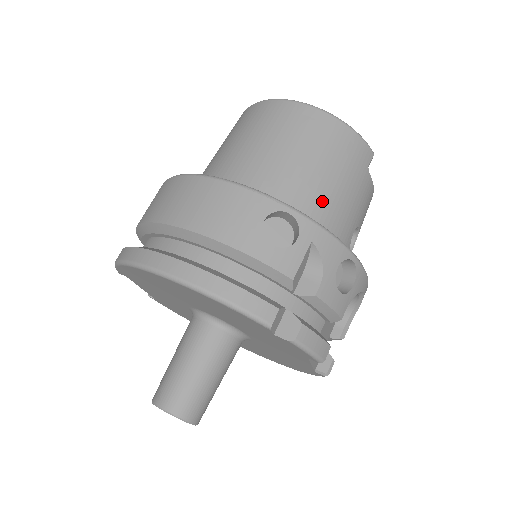
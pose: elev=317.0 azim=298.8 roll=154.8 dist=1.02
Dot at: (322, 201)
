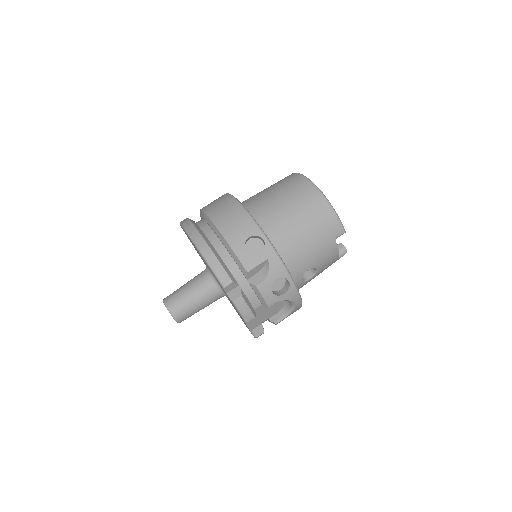
Dot at: (293, 243)
